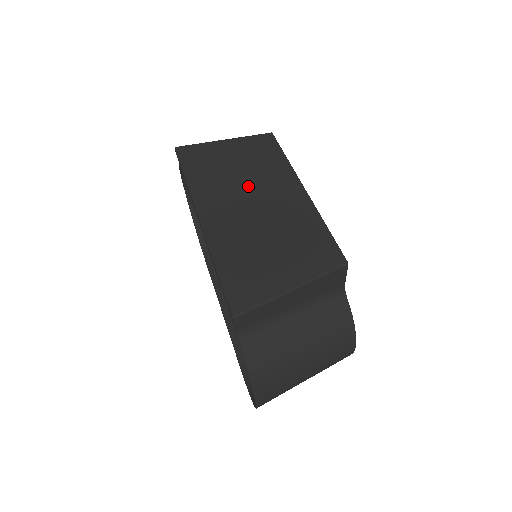
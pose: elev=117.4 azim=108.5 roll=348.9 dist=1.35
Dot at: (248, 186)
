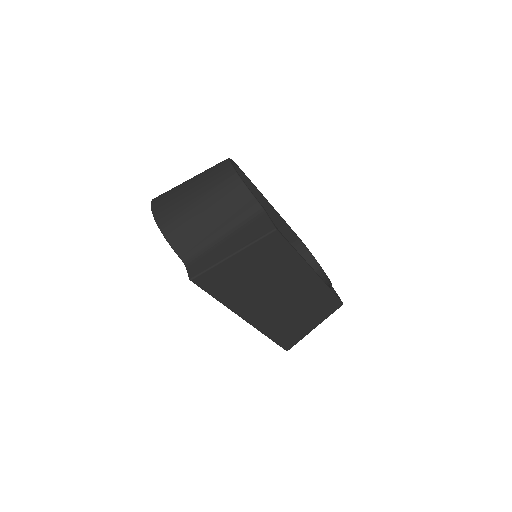
Dot at: (272, 287)
